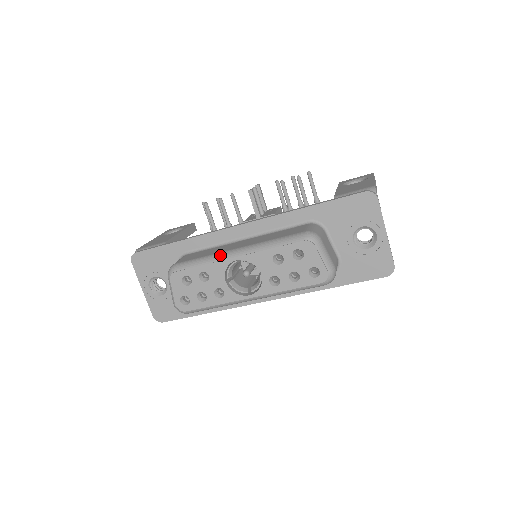
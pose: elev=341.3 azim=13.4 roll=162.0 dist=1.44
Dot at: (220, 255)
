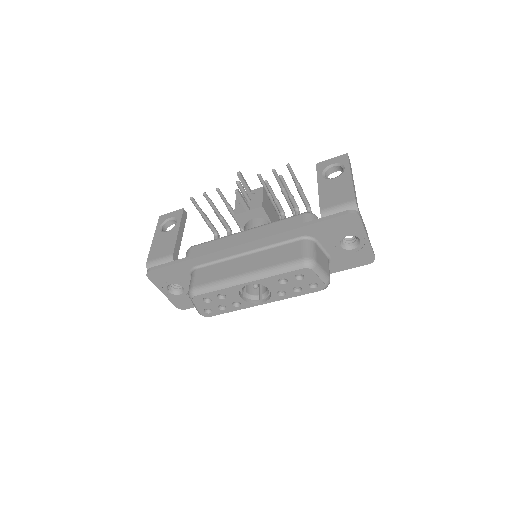
Dot at: (232, 281)
